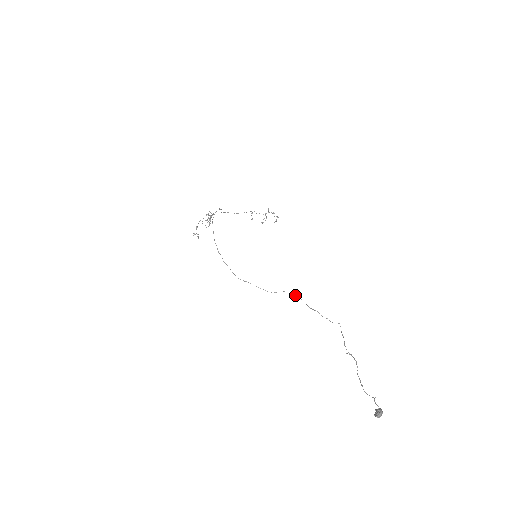
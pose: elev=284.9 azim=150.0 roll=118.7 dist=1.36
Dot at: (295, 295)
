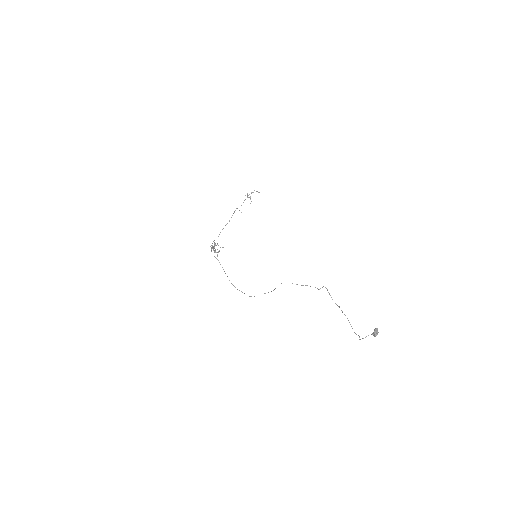
Dot at: occluded
